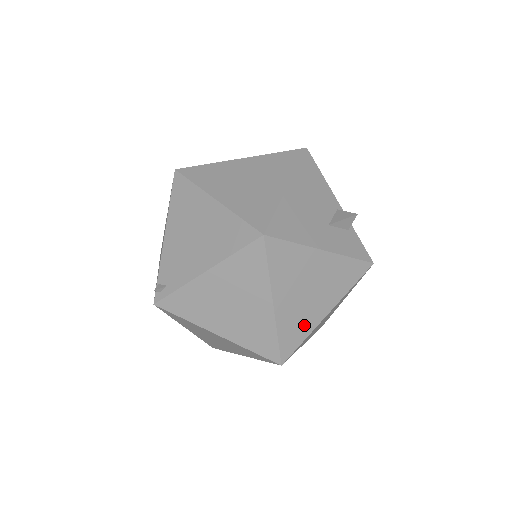
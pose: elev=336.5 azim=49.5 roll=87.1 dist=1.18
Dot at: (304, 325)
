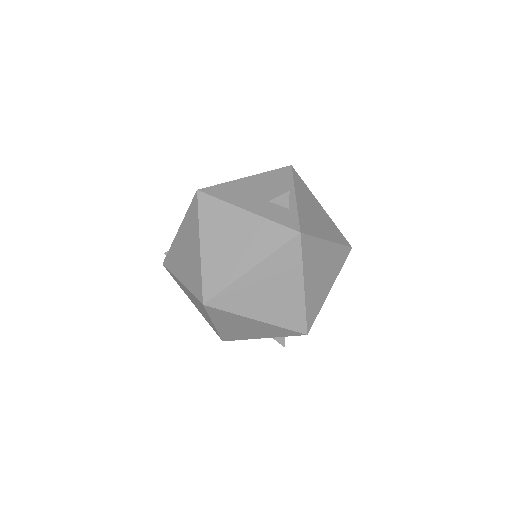
Dot at: (226, 273)
